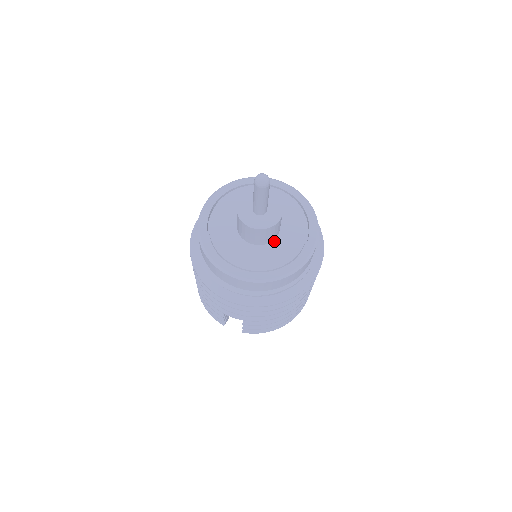
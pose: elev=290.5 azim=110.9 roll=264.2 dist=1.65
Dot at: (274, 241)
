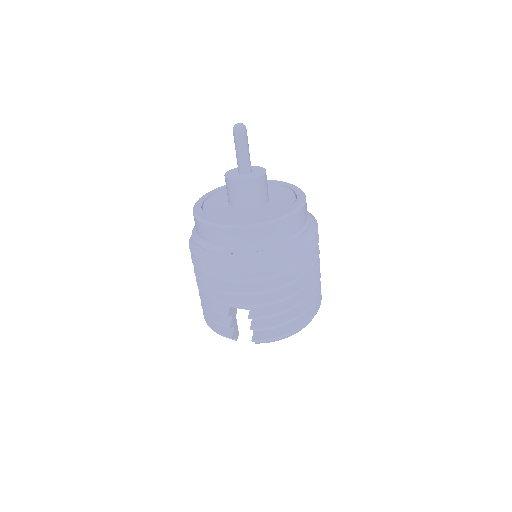
Dot at: (264, 205)
